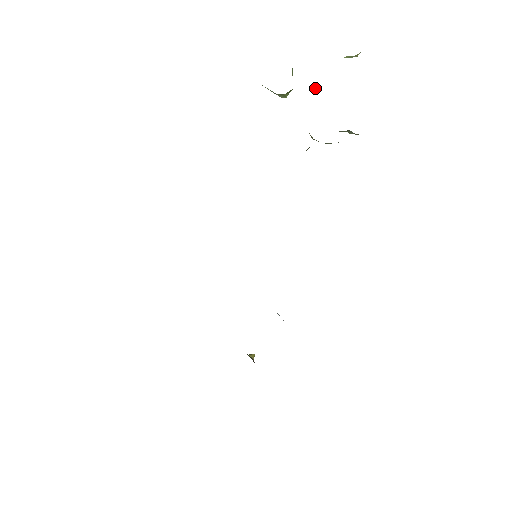
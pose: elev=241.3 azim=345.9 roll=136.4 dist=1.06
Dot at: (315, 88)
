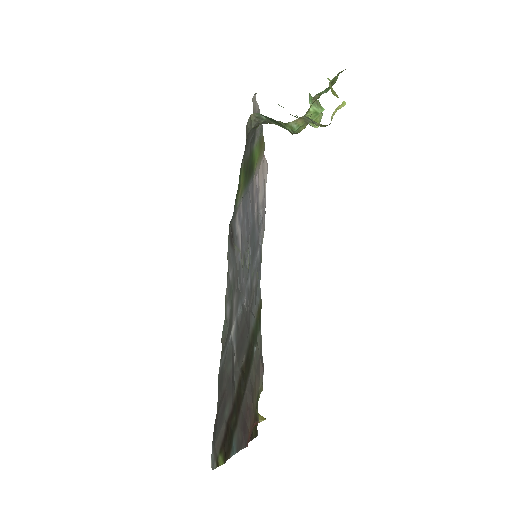
Dot at: (315, 103)
